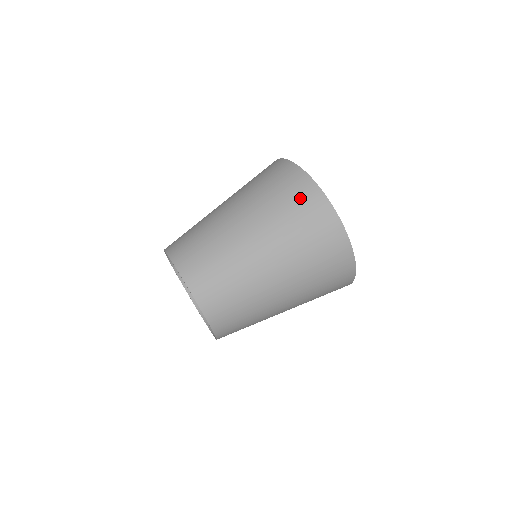
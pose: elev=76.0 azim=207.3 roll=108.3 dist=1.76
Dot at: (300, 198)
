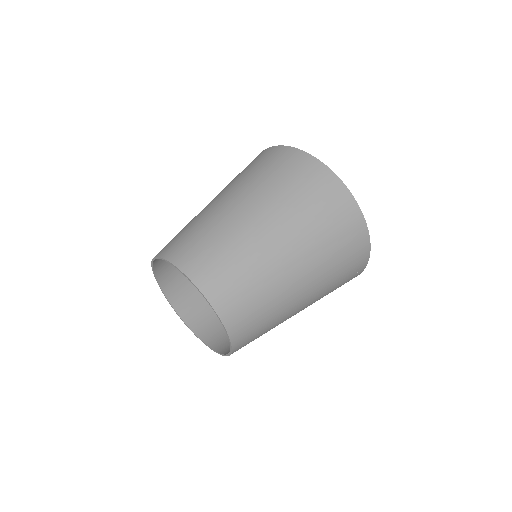
Dot at: (288, 165)
